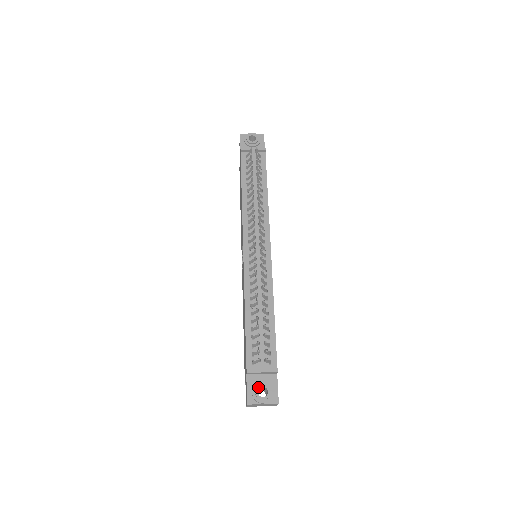
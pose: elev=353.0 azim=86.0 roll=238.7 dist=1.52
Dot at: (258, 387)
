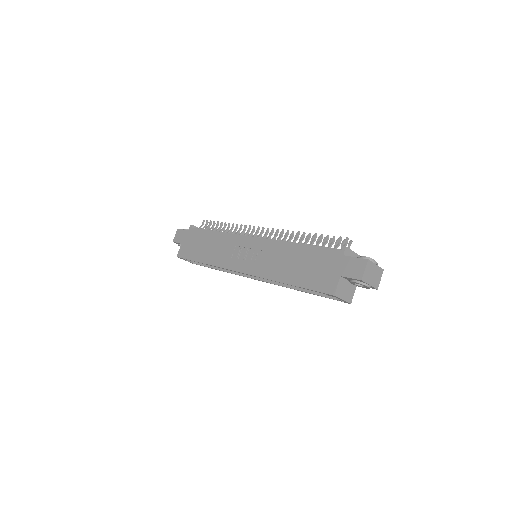
Dot at: (362, 256)
